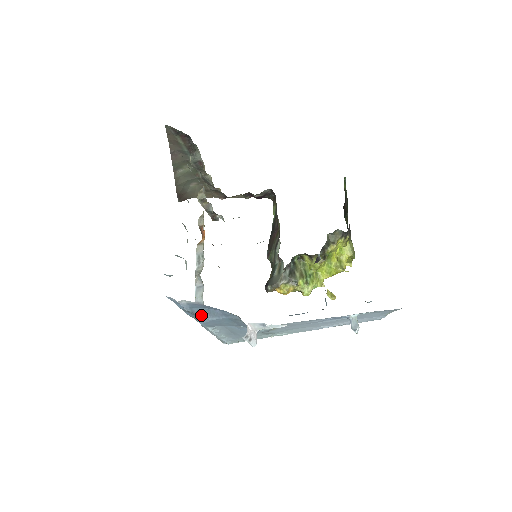
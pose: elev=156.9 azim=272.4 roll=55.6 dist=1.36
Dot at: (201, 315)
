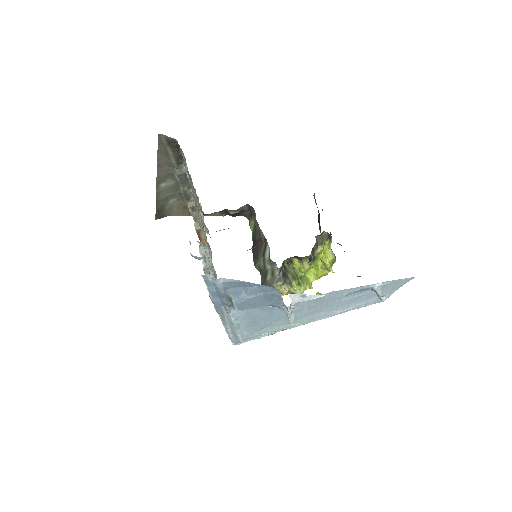
Dot at: (237, 295)
